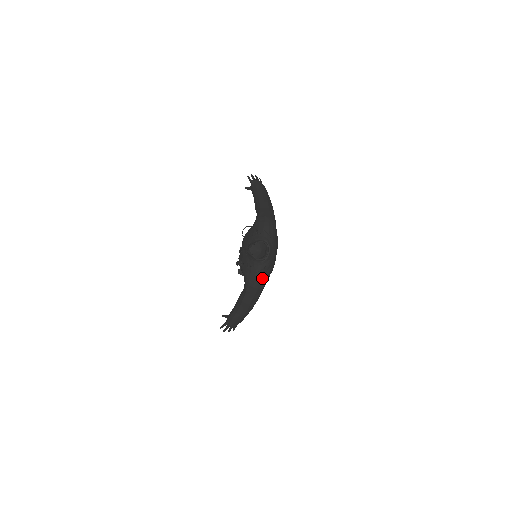
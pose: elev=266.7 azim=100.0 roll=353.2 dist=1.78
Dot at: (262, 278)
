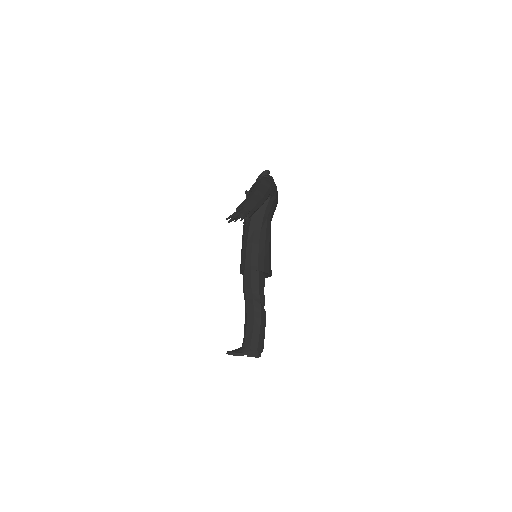
Dot at: (269, 179)
